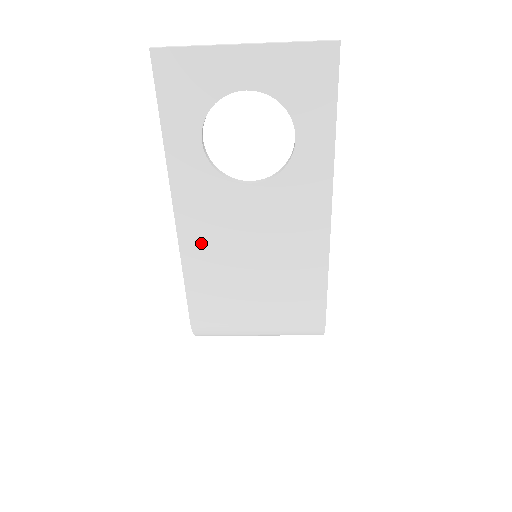
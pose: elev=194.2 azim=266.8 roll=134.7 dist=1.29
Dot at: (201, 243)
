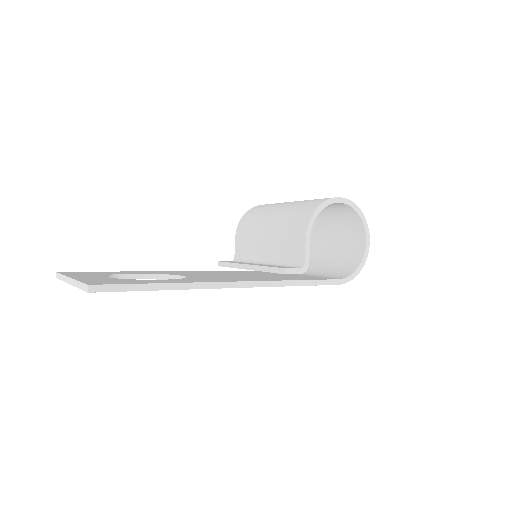
Dot at: occluded
